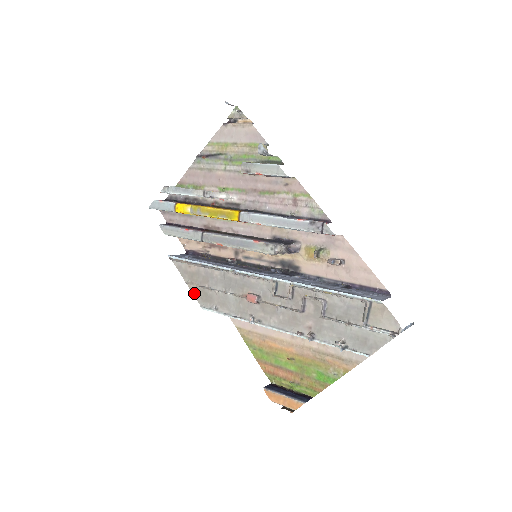
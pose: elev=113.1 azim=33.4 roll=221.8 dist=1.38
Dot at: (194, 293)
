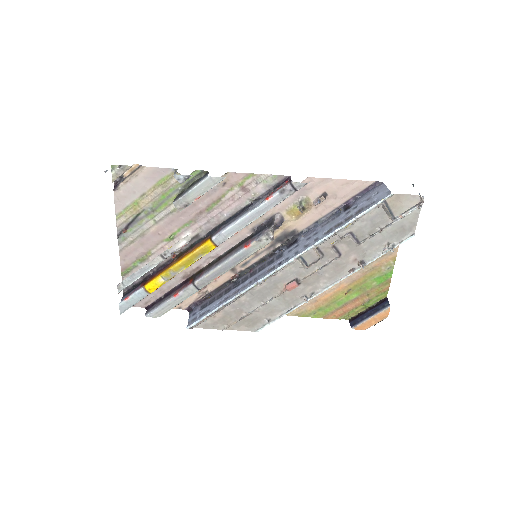
Dot at: (238, 329)
